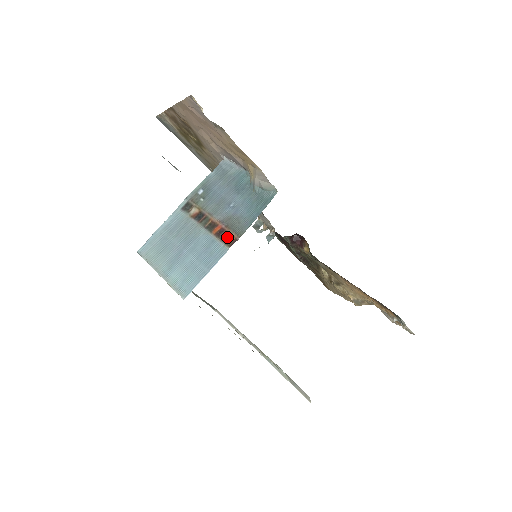
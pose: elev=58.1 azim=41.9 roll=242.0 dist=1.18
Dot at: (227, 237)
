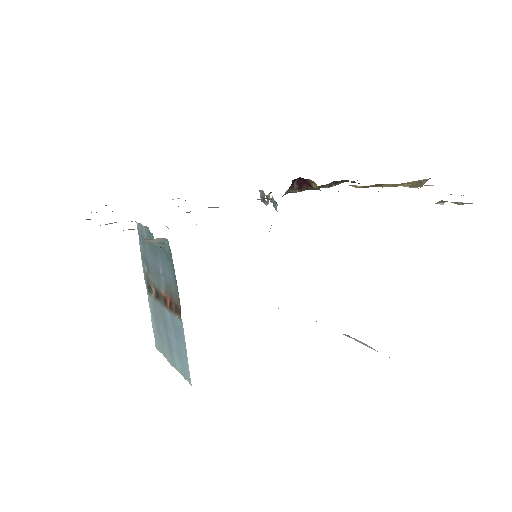
Dot at: (176, 308)
